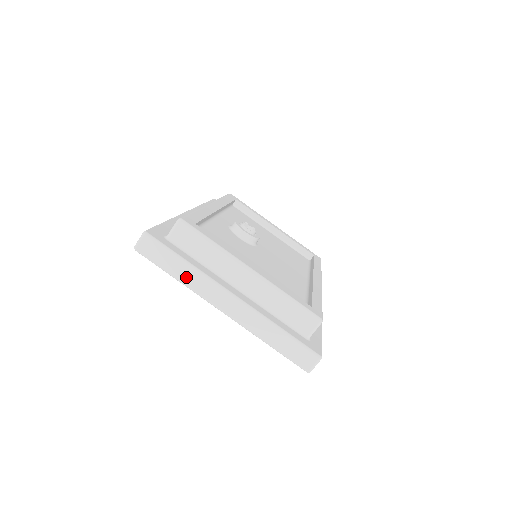
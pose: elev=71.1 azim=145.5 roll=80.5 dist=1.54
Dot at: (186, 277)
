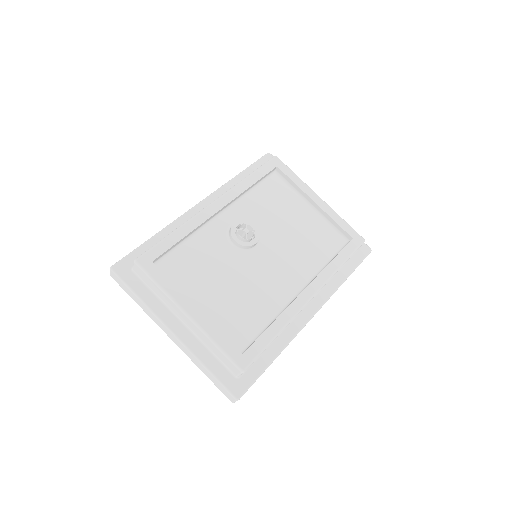
Dot at: (142, 307)
